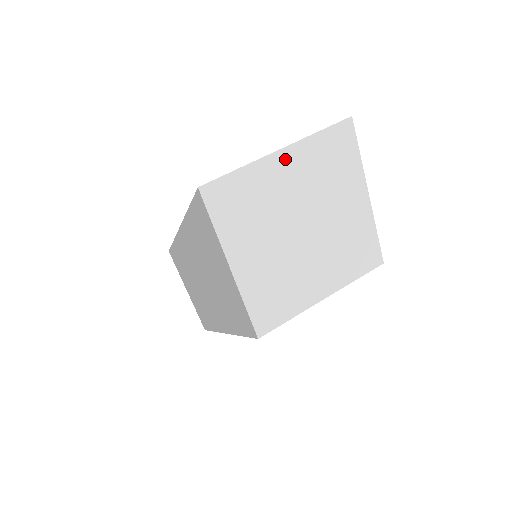
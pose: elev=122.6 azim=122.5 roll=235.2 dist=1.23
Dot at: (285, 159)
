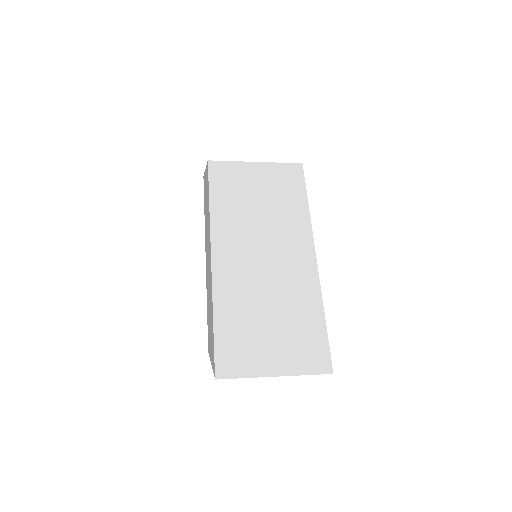
Dot at: occluded
